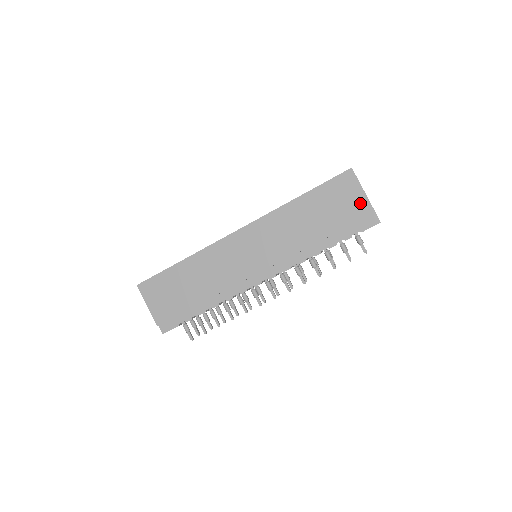
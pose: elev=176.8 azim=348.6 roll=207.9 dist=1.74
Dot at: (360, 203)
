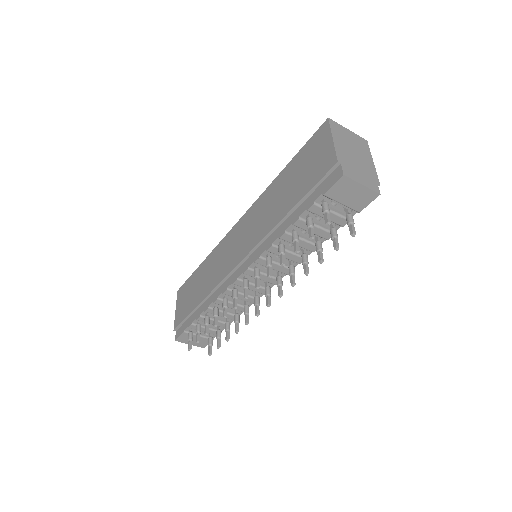
Dot at: (326, 156)
